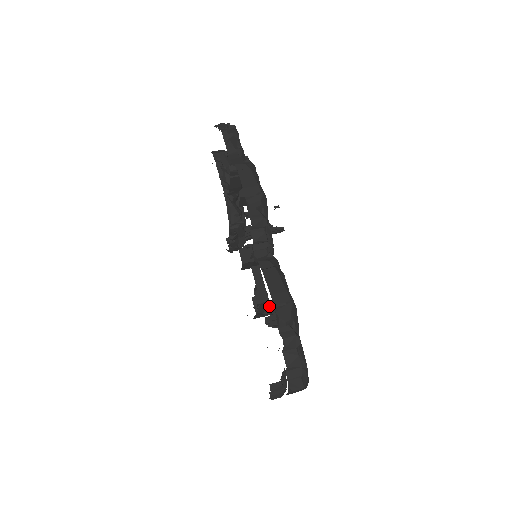
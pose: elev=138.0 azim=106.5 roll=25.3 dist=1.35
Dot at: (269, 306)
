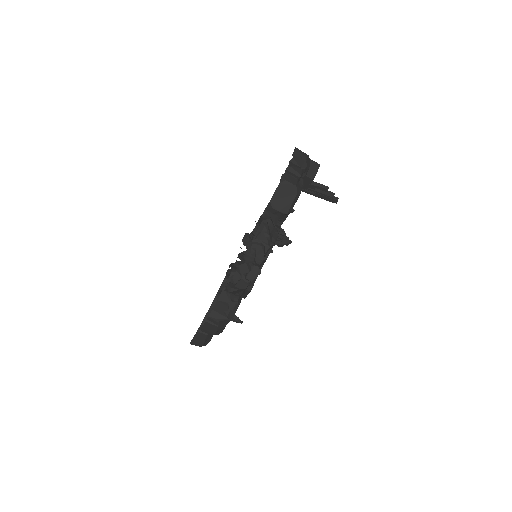
Dot at: occluded
